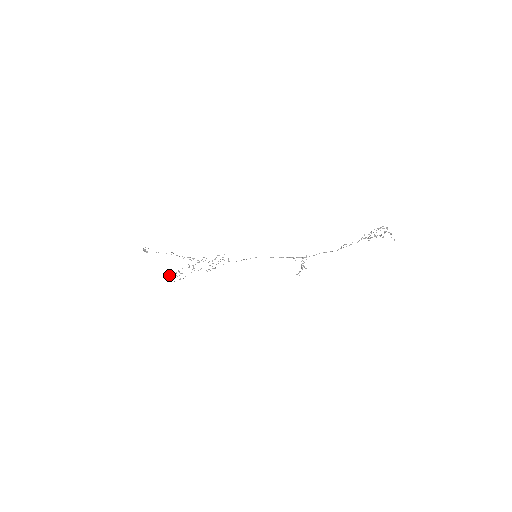
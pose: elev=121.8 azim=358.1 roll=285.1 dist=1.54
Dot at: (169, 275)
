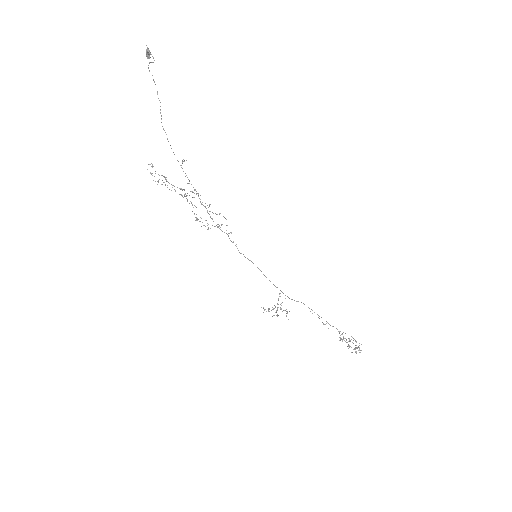
Dot at: occluded
